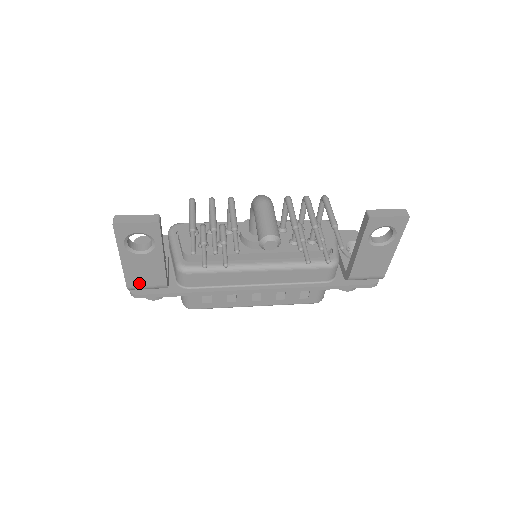
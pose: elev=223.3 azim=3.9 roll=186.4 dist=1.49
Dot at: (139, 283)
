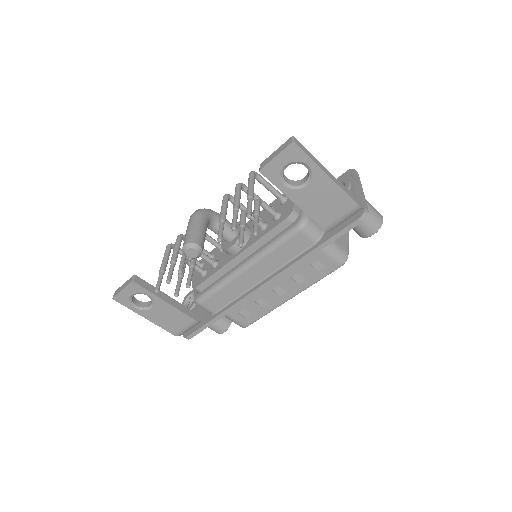
Dot at: (177, 328)
